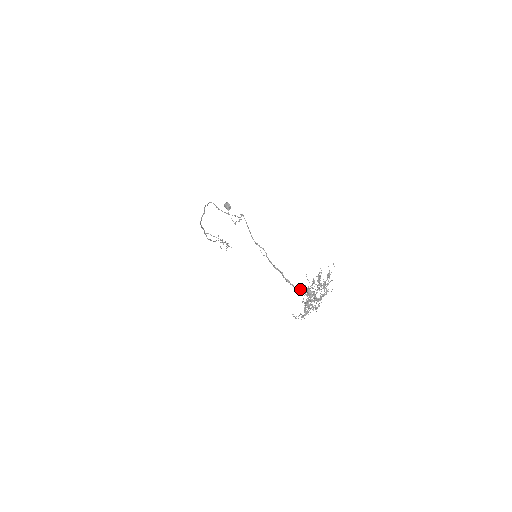
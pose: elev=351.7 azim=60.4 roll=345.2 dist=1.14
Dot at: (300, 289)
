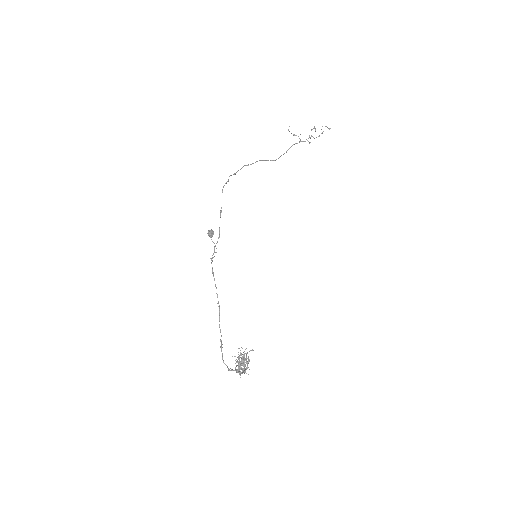
Dot at: occluded
